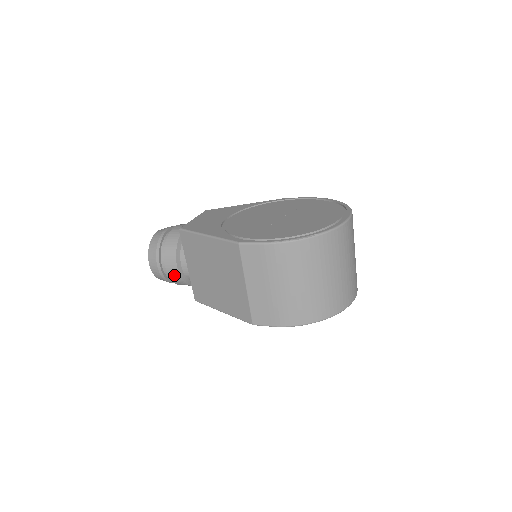
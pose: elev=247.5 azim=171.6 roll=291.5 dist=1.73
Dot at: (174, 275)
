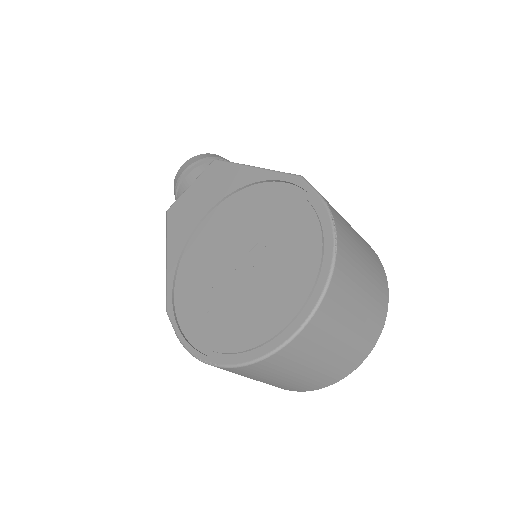
Dot at: occluded
